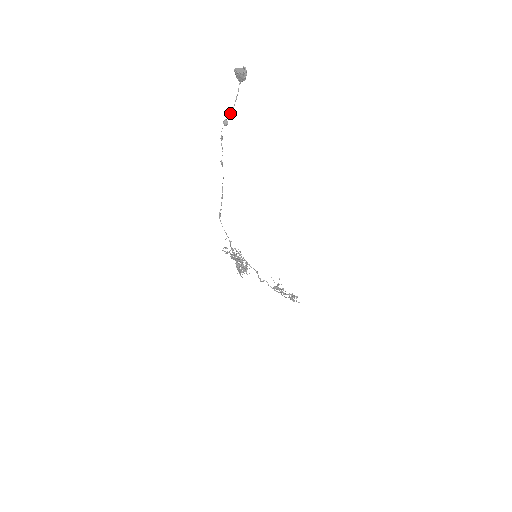
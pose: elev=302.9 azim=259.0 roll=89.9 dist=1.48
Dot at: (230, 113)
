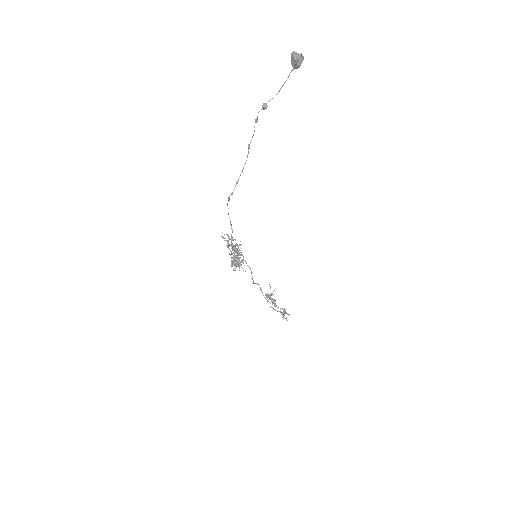
Dot at: (272, 98)
